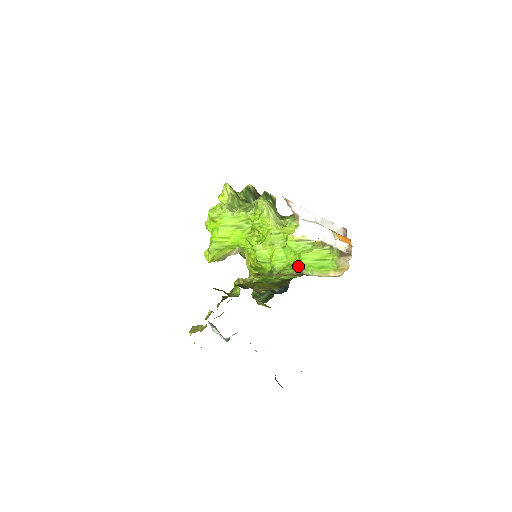
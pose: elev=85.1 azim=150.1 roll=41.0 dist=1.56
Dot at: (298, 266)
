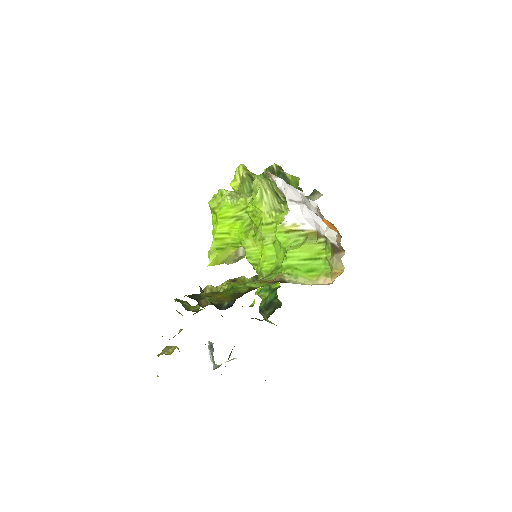
Dot at: (282, 269)
